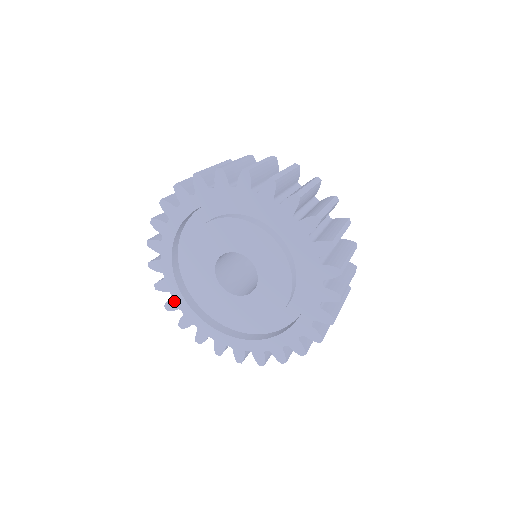
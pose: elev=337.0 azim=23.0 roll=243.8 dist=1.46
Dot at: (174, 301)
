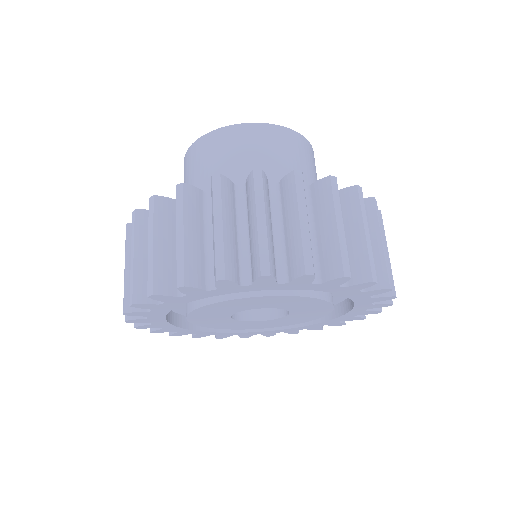
Dot at: (221, 336)
